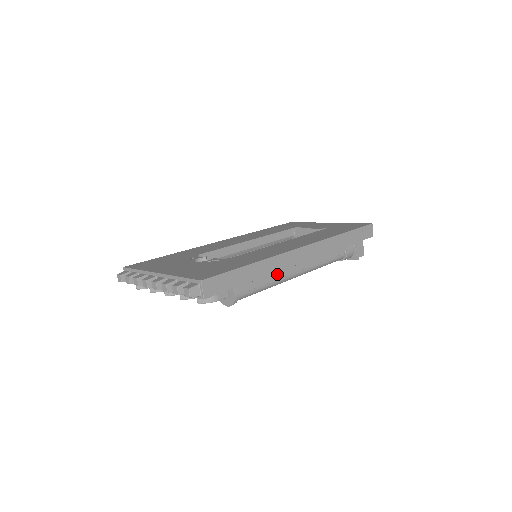
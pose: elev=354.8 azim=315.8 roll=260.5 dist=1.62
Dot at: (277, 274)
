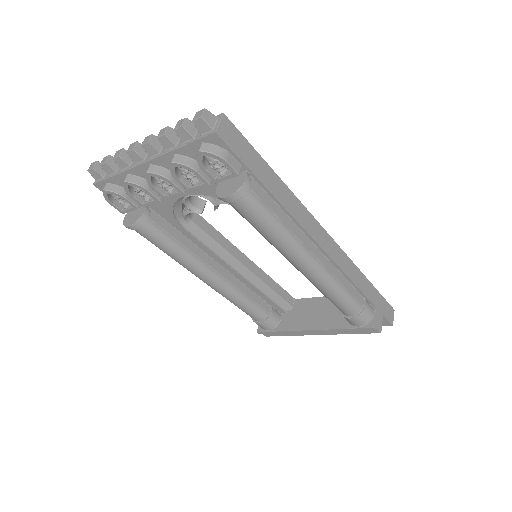
Dot at: (294, 227)
